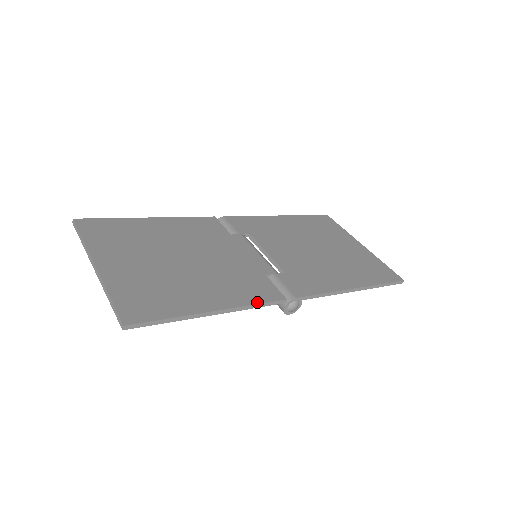
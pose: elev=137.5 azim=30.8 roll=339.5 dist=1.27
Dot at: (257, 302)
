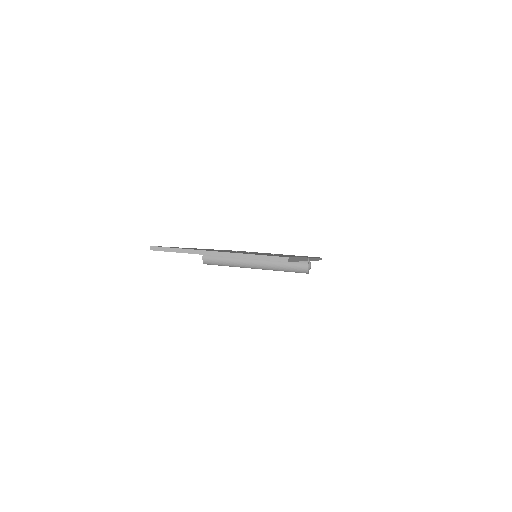
Dot at: occluded
